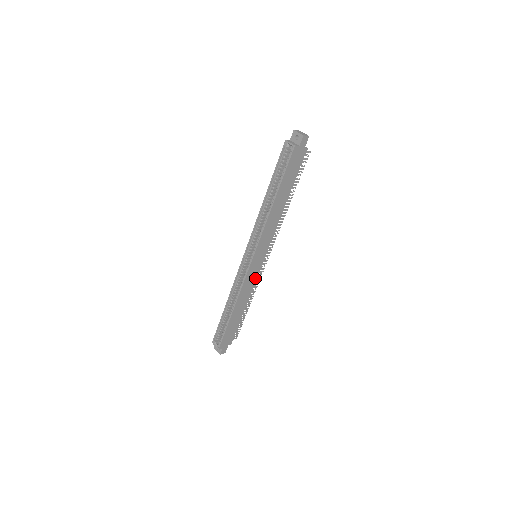
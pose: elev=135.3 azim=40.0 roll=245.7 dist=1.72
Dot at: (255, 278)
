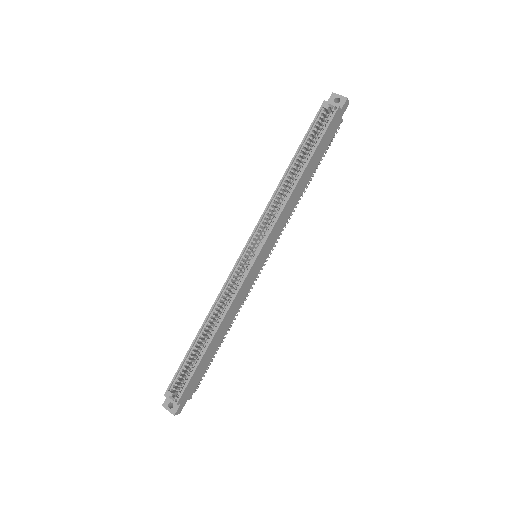
Dot at: (248, 290)
